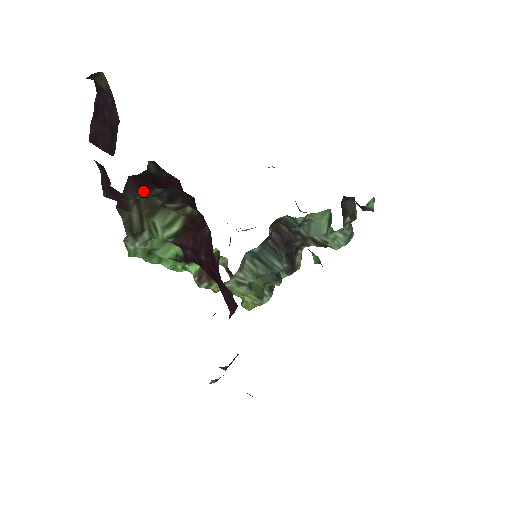
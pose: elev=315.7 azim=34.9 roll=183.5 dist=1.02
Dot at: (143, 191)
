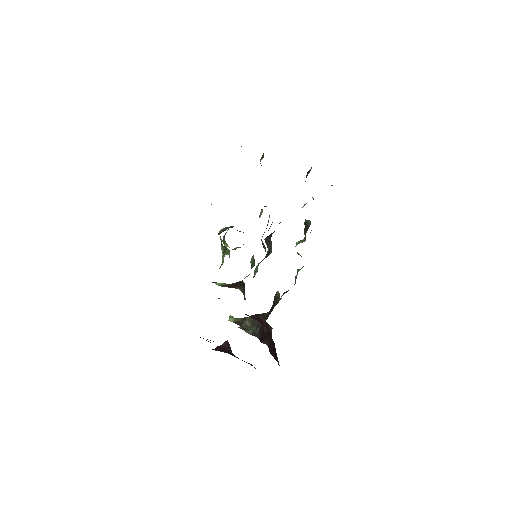
Dot at: occluded
